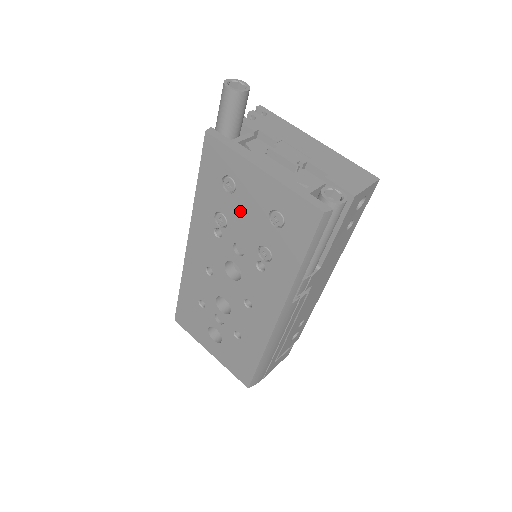
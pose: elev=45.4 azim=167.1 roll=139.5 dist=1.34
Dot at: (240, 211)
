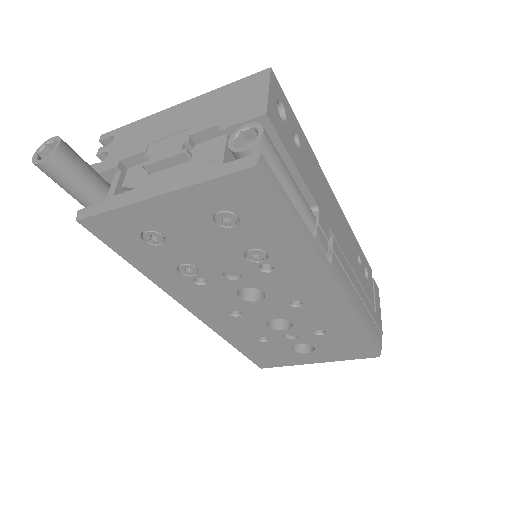
Dot at: (191, 247)
